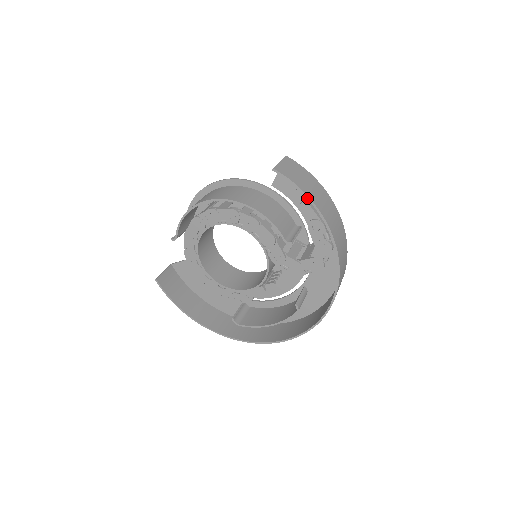
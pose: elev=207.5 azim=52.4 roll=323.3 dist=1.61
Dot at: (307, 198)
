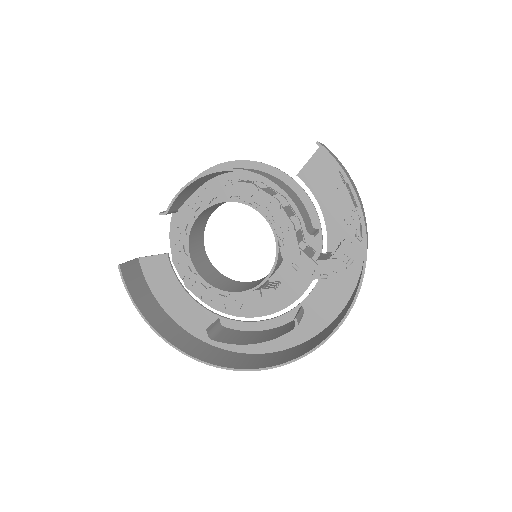
Dot at: (348, 182)
